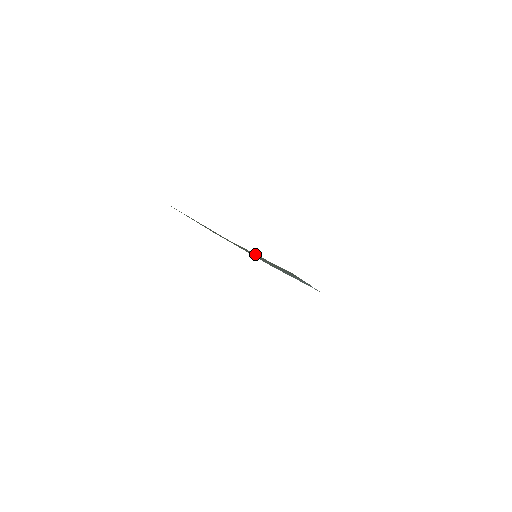
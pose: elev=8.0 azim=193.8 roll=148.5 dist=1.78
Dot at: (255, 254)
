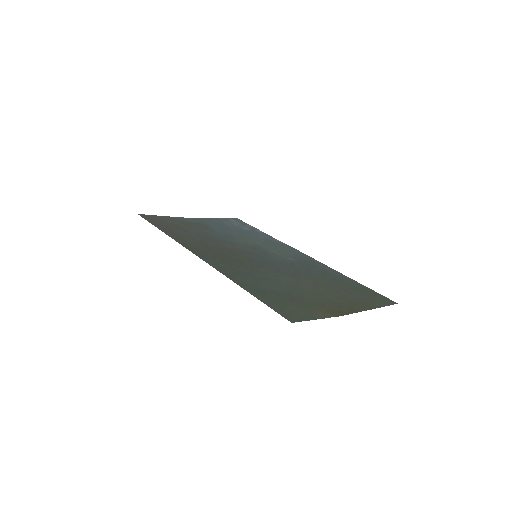
Dot at: (355, 300)
